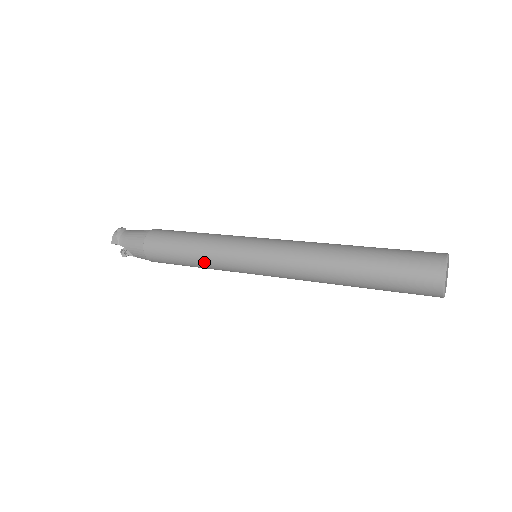
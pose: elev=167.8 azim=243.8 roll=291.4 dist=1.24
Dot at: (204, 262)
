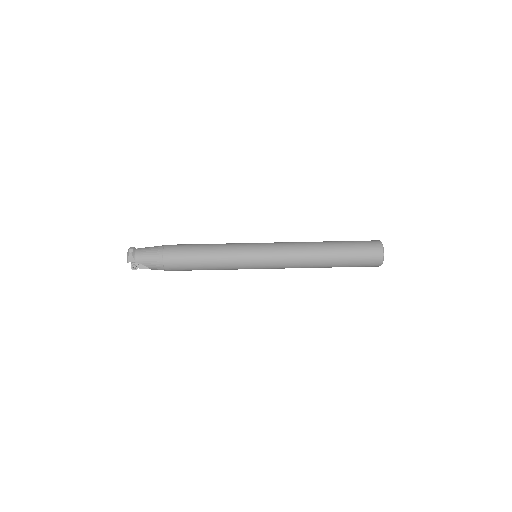
Dot at: (219, 266)
